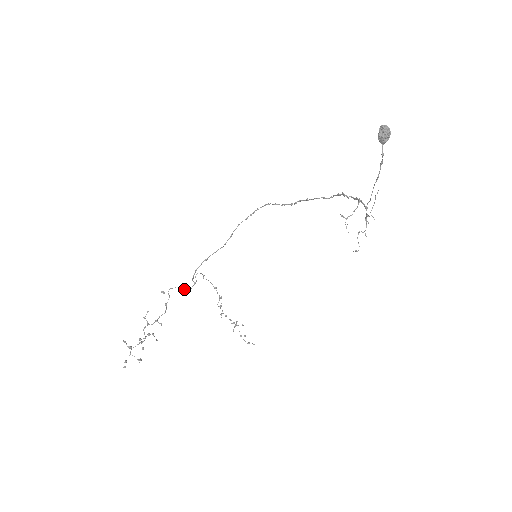
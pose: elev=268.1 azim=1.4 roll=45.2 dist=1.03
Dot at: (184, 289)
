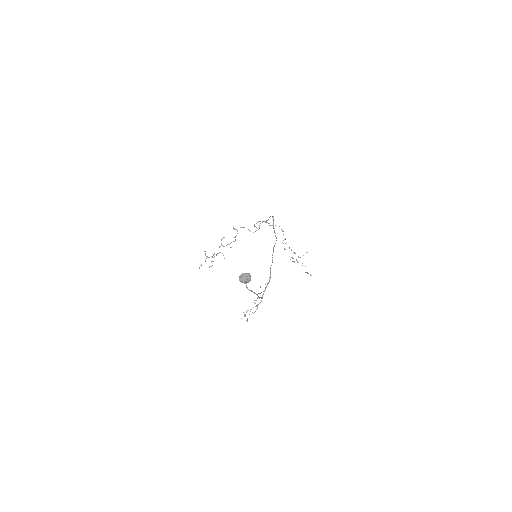
Dot at: (250, 231)
